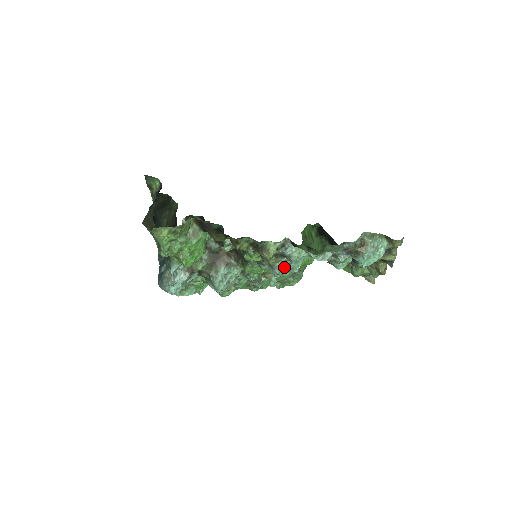
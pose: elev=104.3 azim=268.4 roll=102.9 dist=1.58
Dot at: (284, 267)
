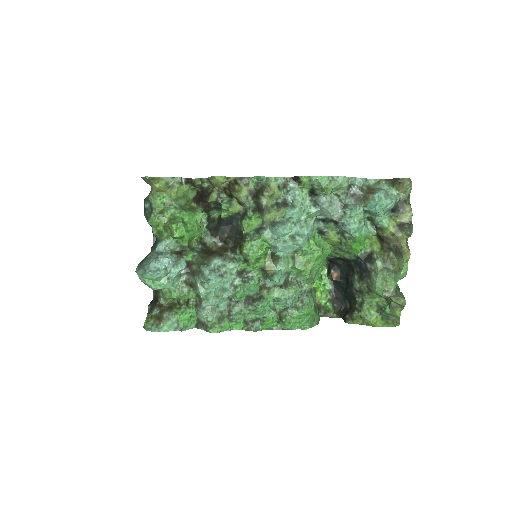
Dot at: (288, 226)
